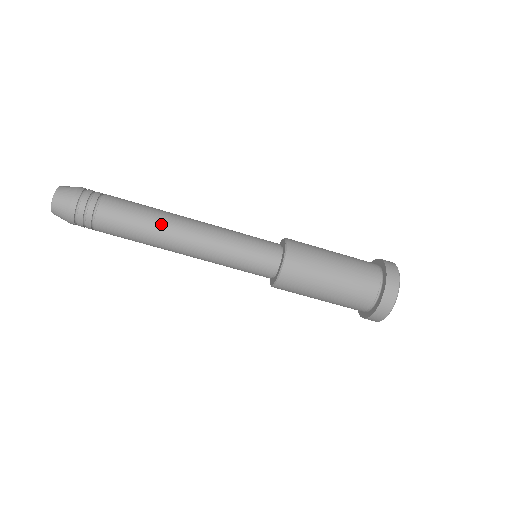
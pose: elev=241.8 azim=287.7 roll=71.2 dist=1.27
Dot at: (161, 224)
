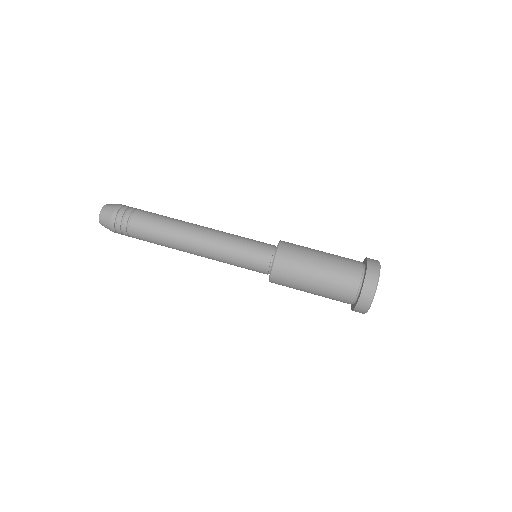
Dot at: (180, 224)
